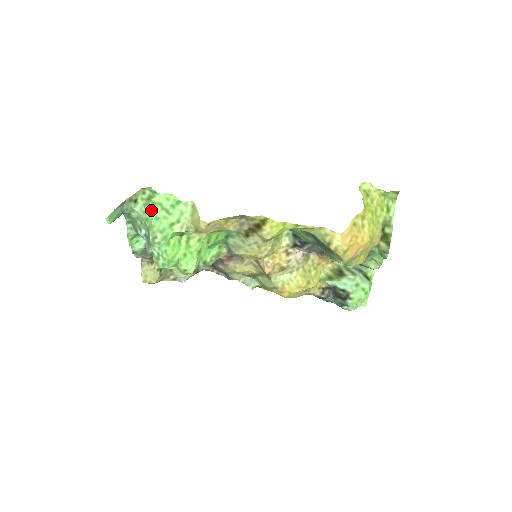
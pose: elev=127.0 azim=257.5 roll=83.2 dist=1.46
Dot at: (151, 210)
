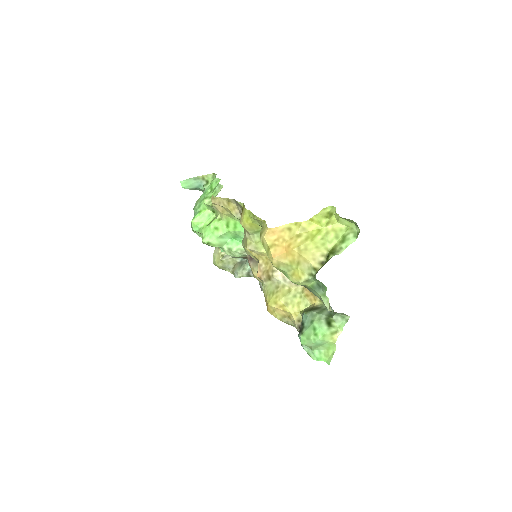
Dot at: occluded
